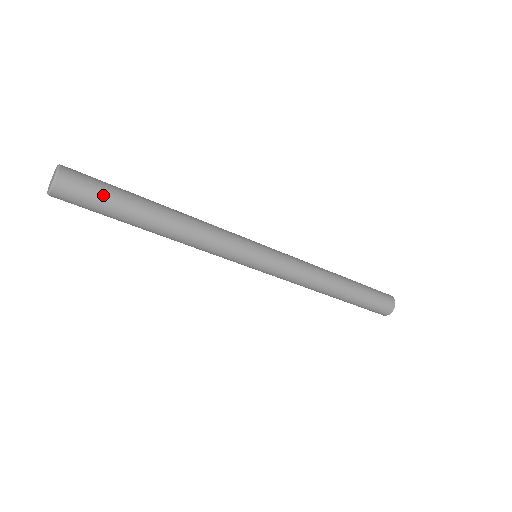
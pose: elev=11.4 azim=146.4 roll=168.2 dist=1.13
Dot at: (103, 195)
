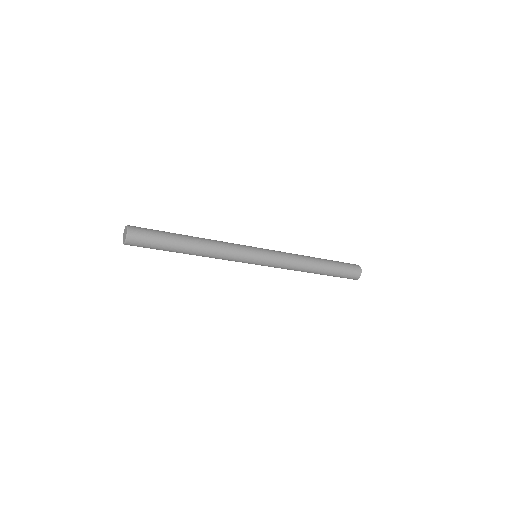
Dot at: (156, 234)
